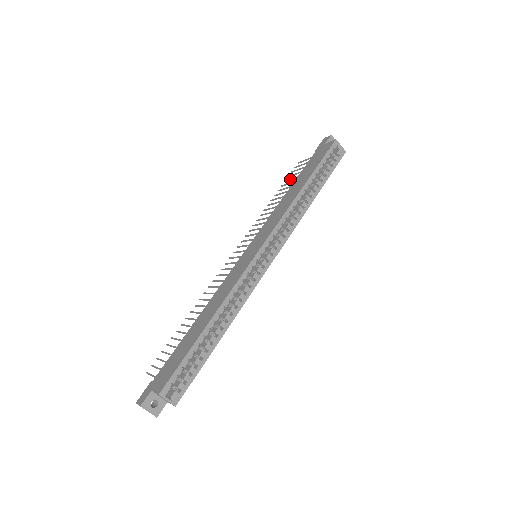
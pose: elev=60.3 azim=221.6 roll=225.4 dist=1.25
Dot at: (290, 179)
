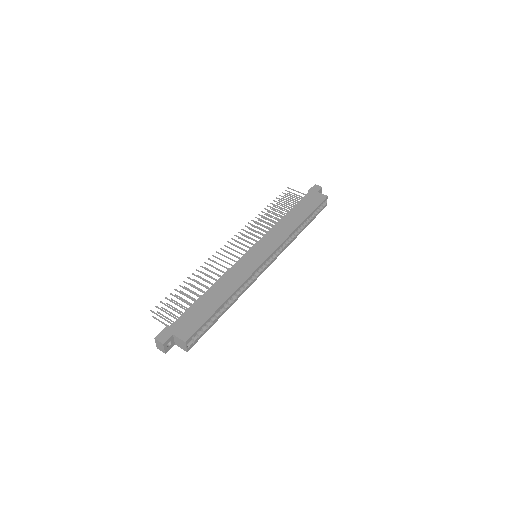
Dot at: (283, 200)
